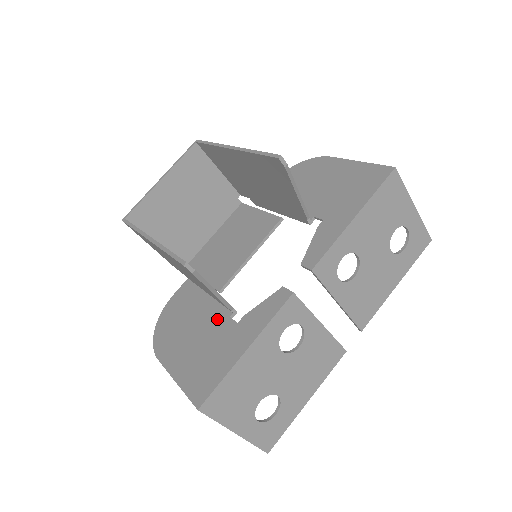
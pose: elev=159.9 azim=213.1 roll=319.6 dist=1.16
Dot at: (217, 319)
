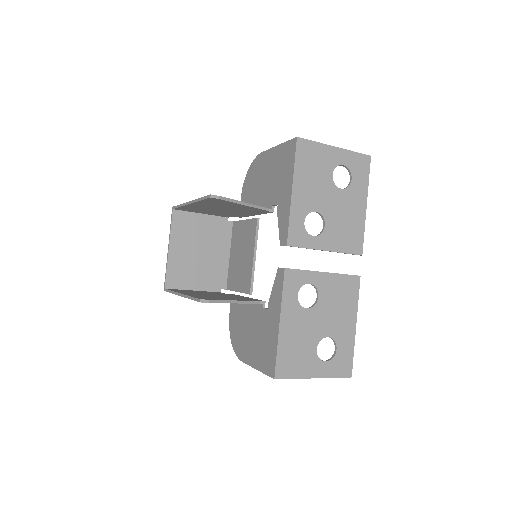
Dot at: (257, 314)
